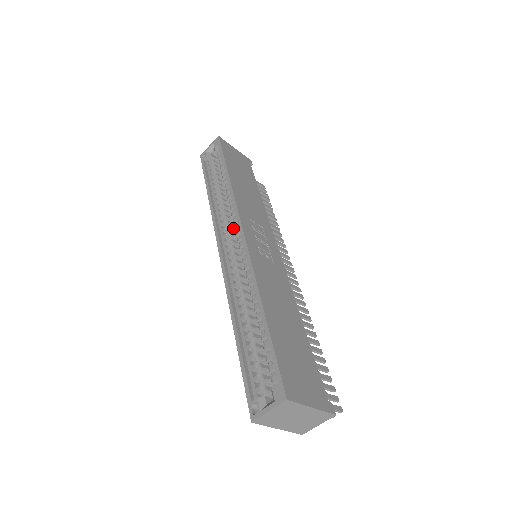
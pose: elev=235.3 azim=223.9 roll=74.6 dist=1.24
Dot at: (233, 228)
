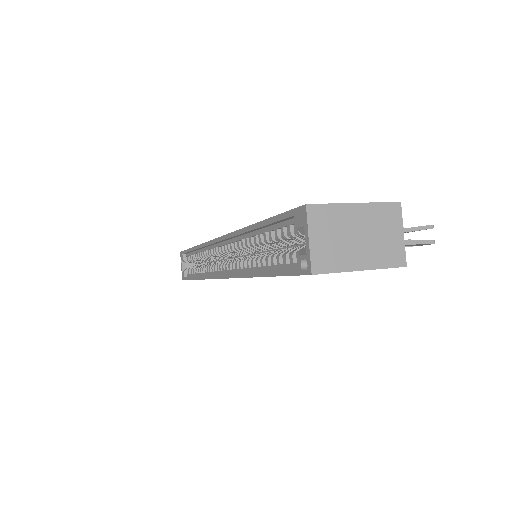
Dot at: occluded
